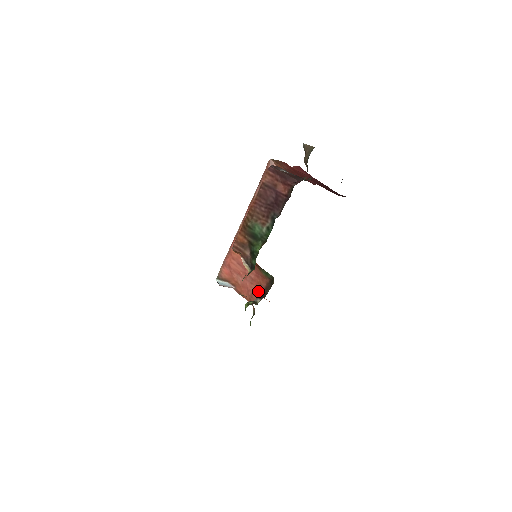
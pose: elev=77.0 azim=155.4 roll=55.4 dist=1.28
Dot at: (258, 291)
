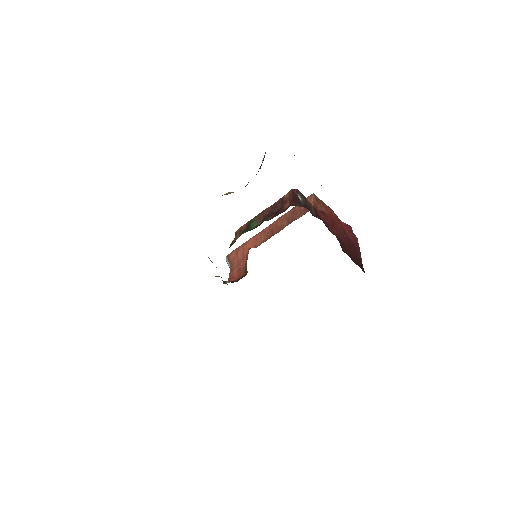
Dot at: (235, 278)
